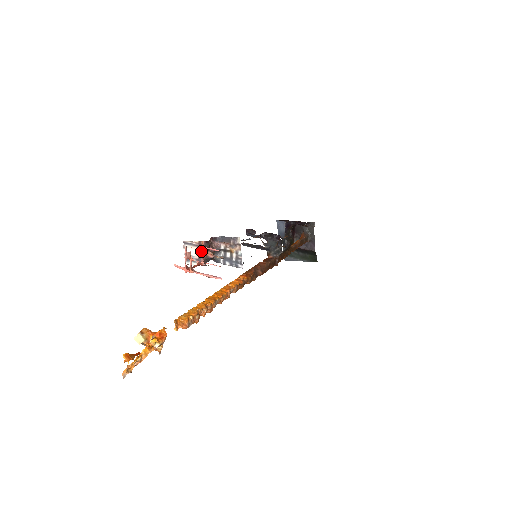
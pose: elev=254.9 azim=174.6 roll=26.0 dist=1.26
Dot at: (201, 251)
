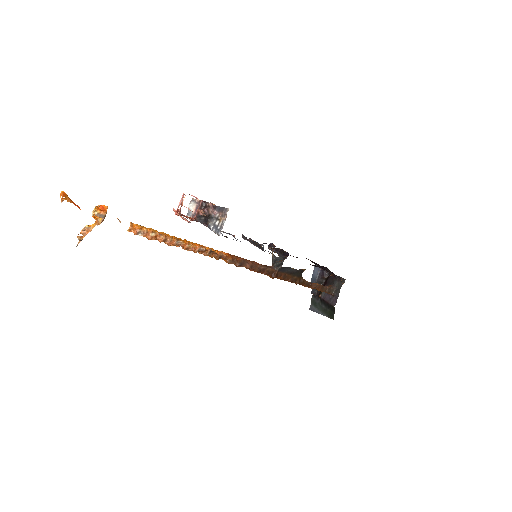
Dot at: (198, 208)
